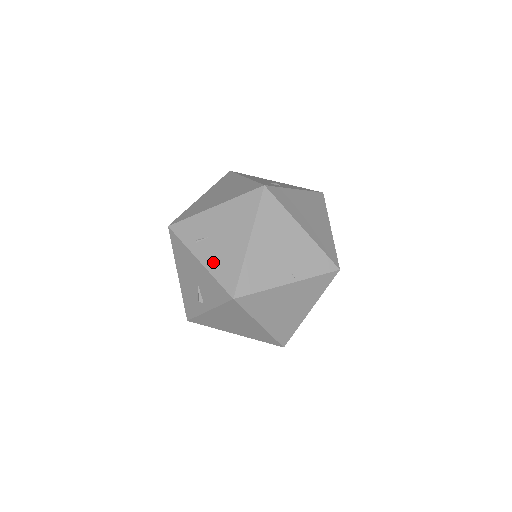
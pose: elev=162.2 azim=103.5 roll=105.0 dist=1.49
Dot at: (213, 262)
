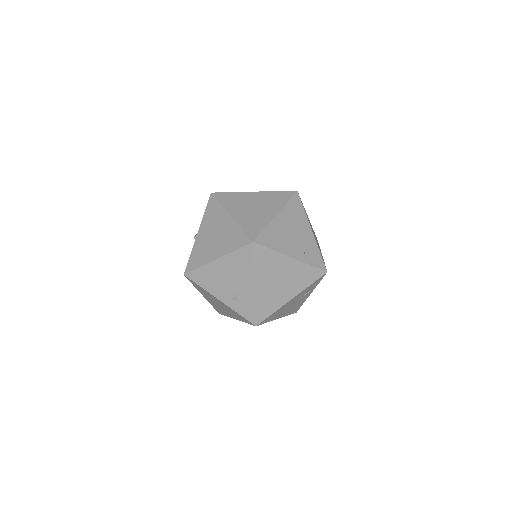
Dot at: occluded
